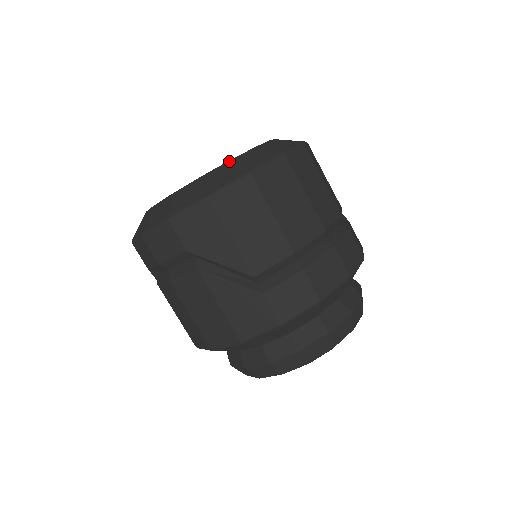
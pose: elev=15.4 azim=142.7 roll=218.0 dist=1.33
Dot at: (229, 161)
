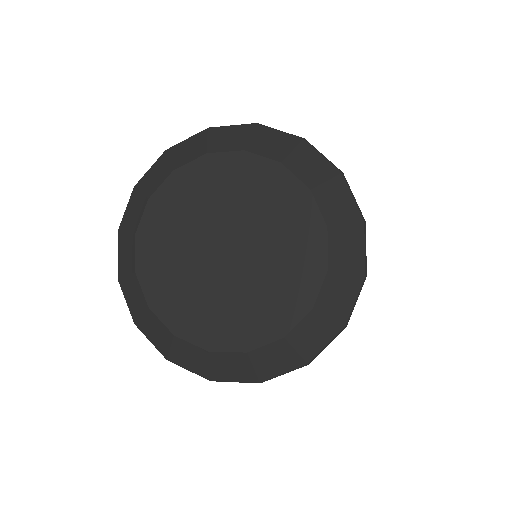
Dot at: (313, 311)
